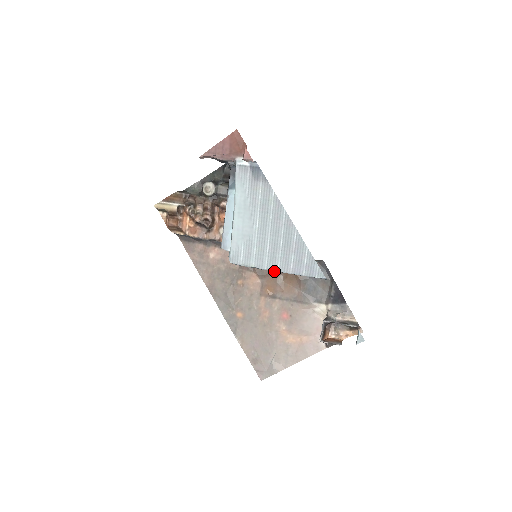
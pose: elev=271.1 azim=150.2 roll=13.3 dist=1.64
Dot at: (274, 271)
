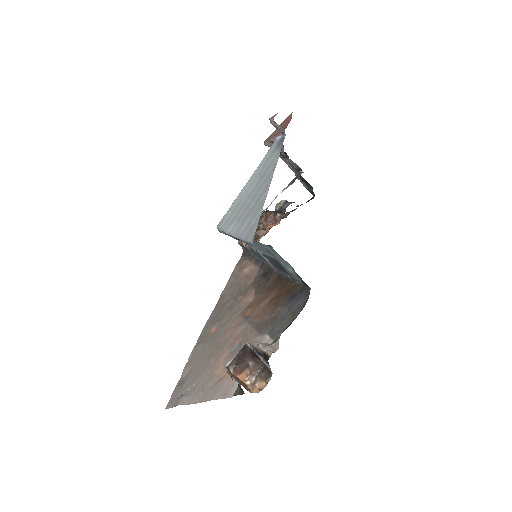
Dot at: (268, 292)
